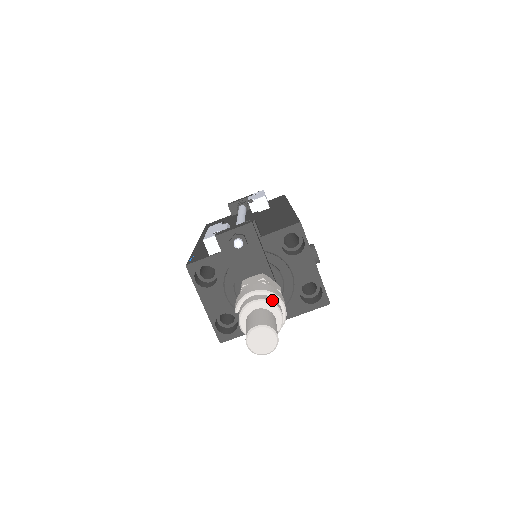
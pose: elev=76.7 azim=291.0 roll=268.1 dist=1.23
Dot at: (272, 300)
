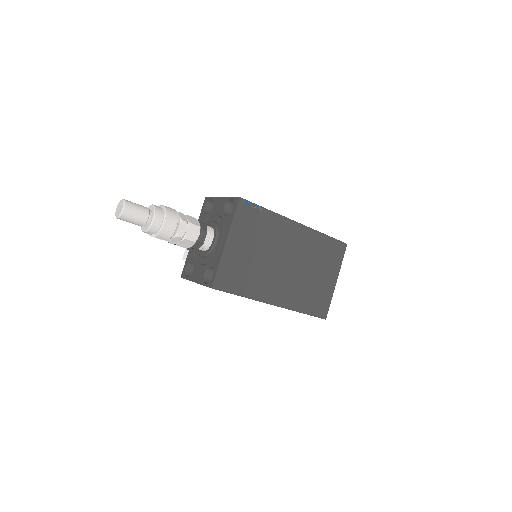
Dot at: occluded
